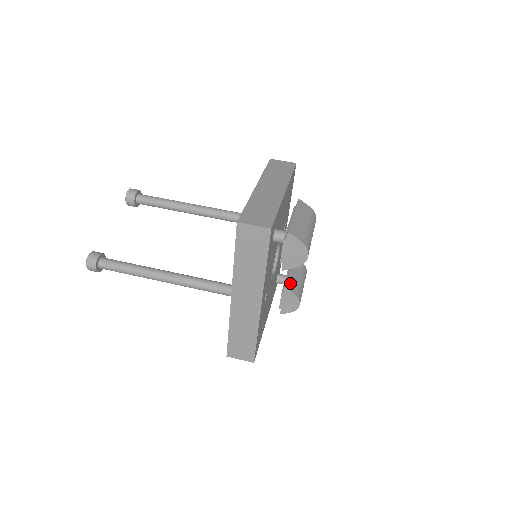
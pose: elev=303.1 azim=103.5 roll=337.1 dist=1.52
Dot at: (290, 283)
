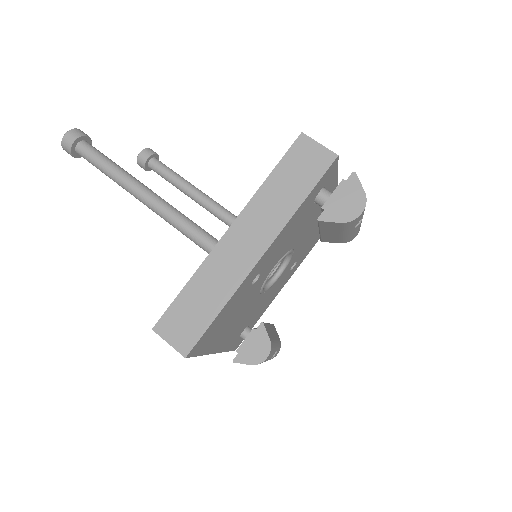
Dot at: (268, 327)
